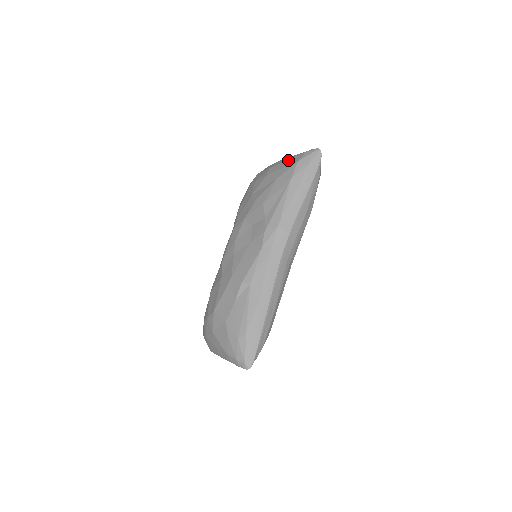
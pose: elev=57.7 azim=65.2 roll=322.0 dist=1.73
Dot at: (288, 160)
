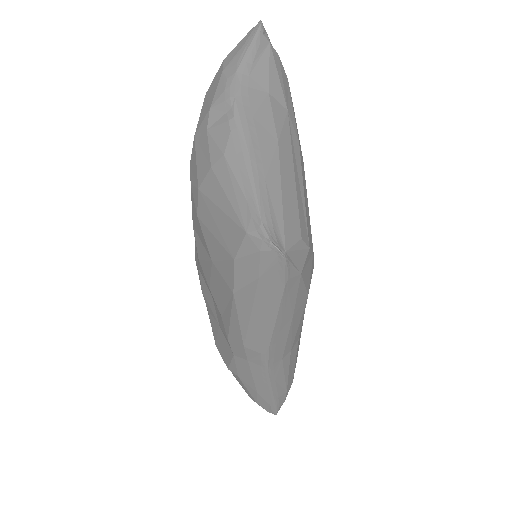
Dot at: (220, 215)
